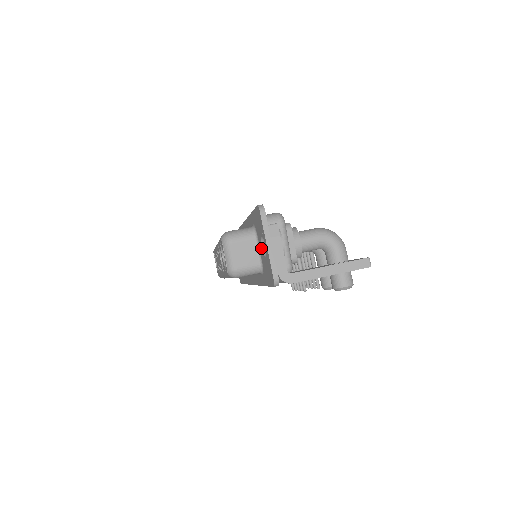
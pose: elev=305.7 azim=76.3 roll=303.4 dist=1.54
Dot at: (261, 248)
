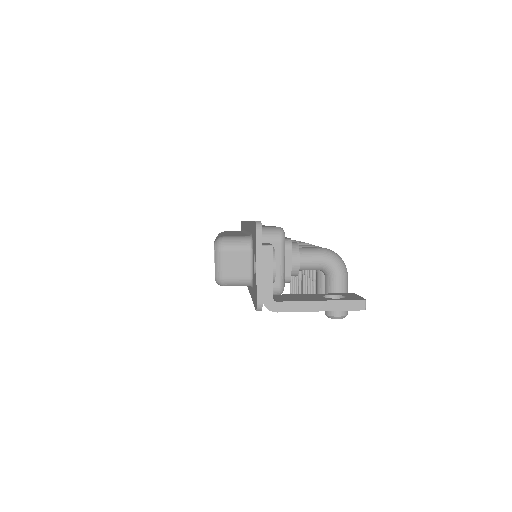
Dot at: (253, 263)
